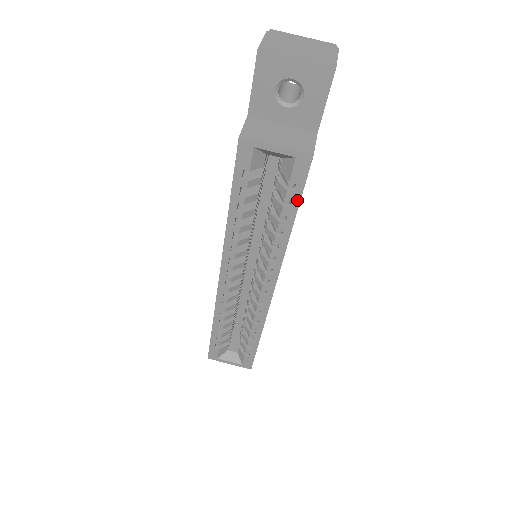
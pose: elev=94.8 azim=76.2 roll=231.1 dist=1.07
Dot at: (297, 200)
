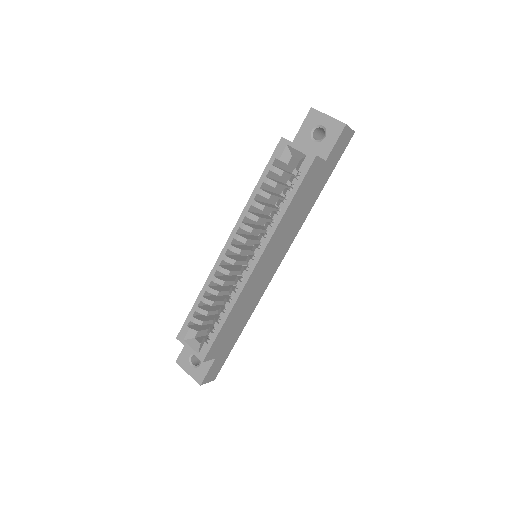
Dot at: (297, 186)
